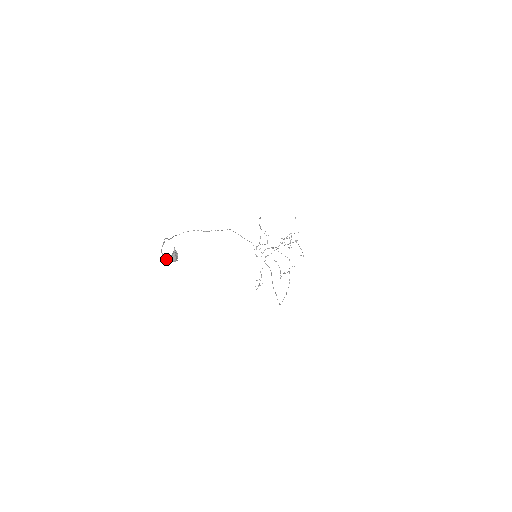
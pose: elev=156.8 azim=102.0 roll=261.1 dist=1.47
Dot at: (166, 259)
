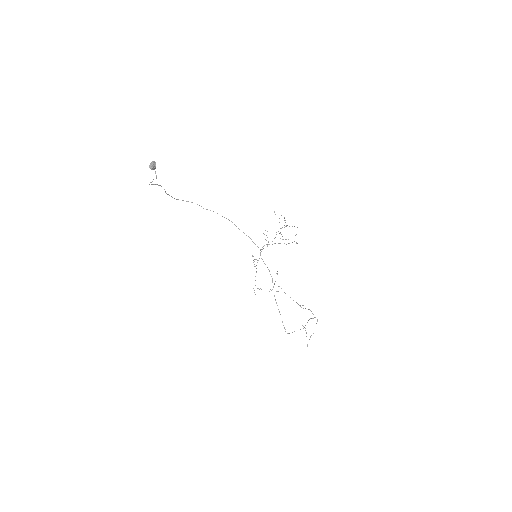
Dot at: (151, 182)
